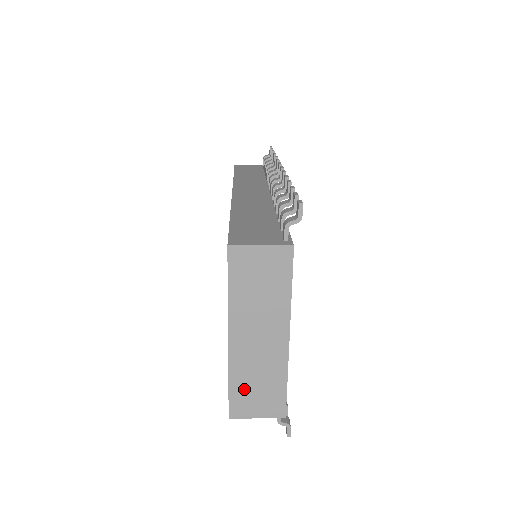
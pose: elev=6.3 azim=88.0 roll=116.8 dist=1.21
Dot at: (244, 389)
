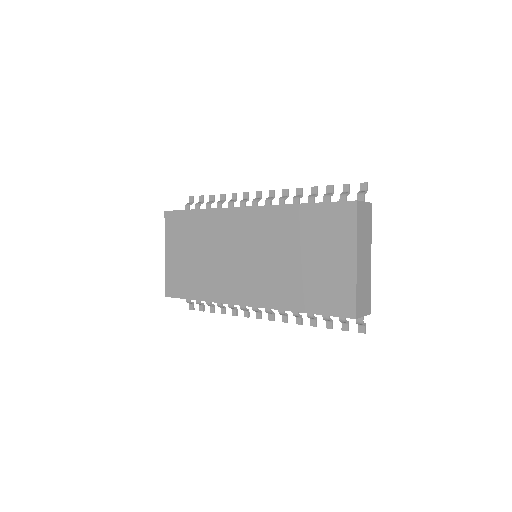
Dot at: (360, 295)
